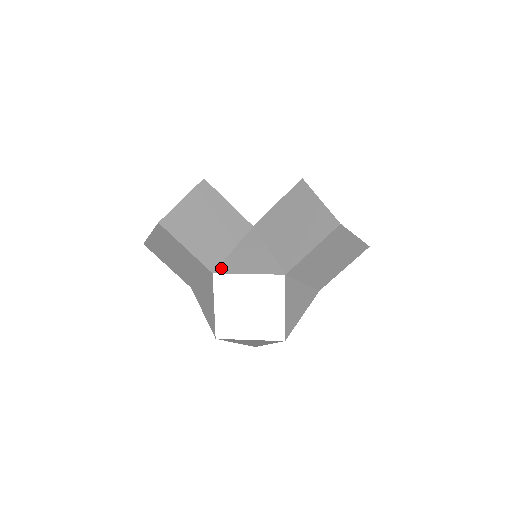
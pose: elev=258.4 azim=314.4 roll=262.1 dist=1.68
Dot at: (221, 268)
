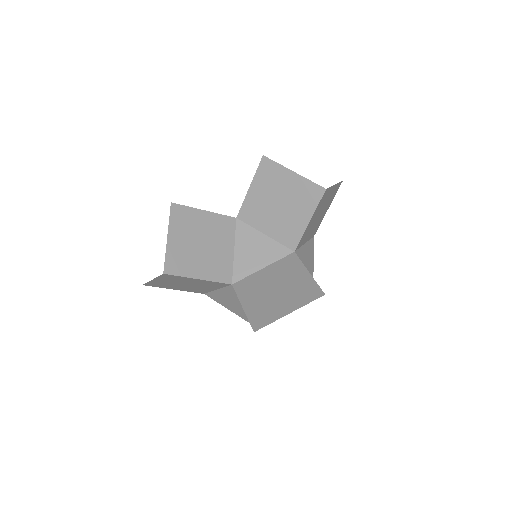
Dot at: (209, 295)
